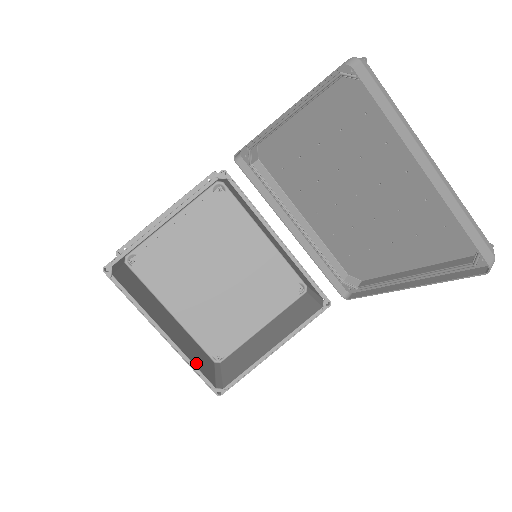
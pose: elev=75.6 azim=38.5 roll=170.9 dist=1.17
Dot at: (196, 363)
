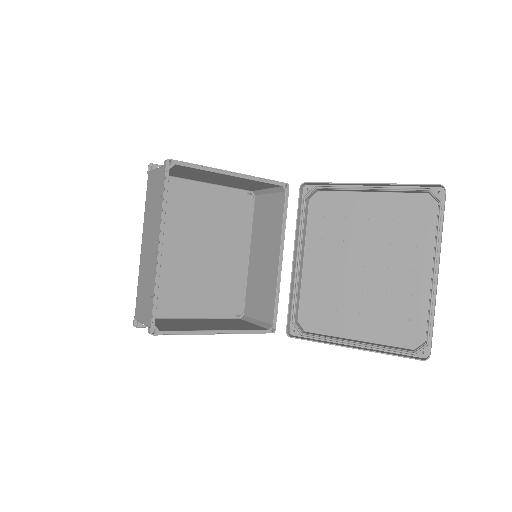
Dot at: occluded
